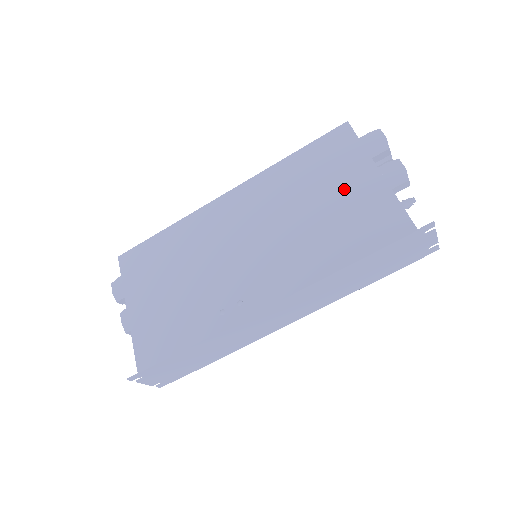
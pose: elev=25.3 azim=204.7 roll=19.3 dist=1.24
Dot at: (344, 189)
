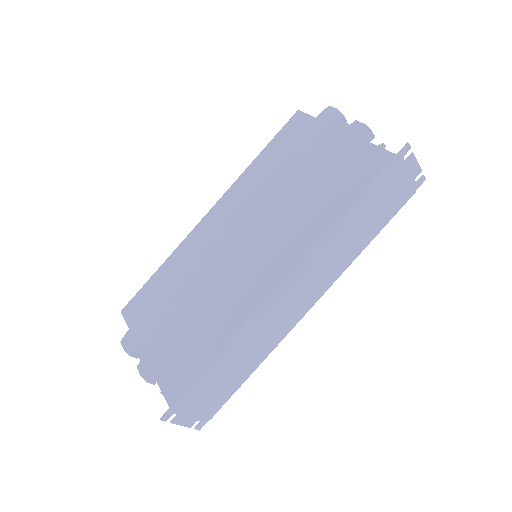
Dot at: (316, 157)
